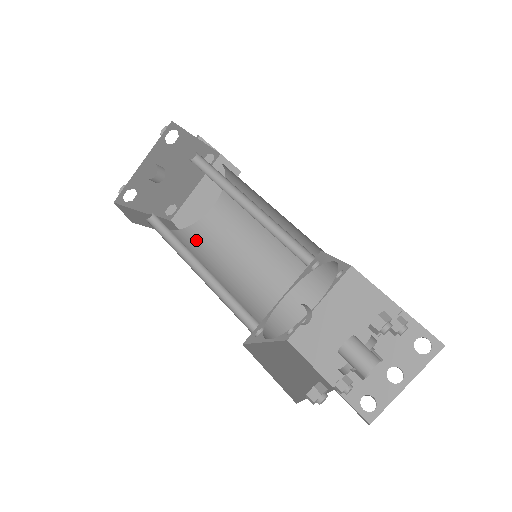
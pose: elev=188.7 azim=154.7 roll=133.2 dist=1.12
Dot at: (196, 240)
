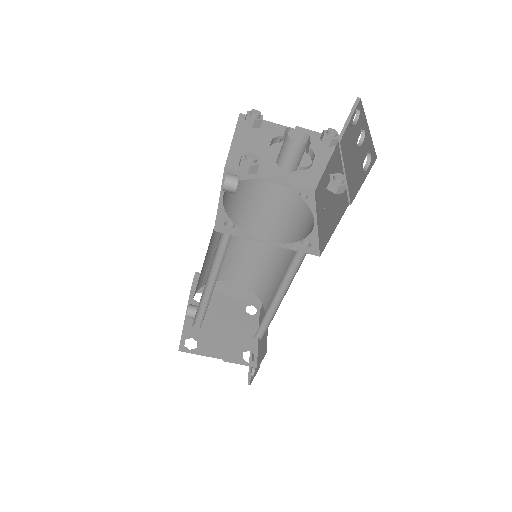
Dot at: occluded
